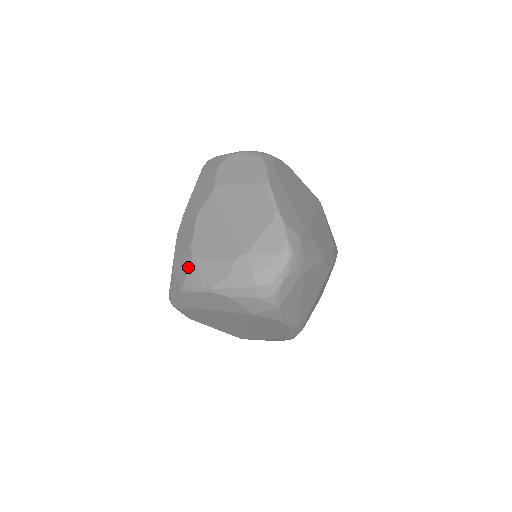
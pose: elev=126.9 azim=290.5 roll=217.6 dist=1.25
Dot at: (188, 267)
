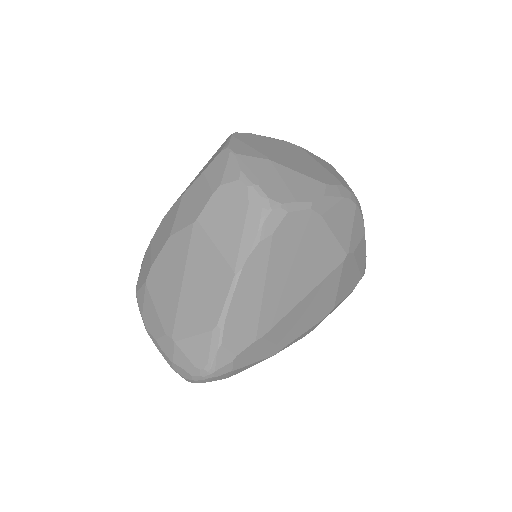
Dot at: (142, 284)
